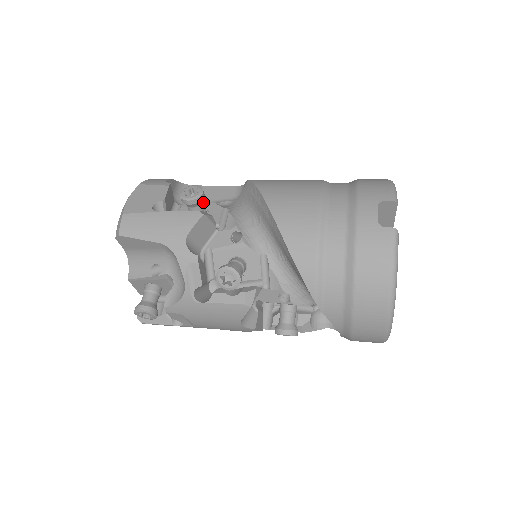
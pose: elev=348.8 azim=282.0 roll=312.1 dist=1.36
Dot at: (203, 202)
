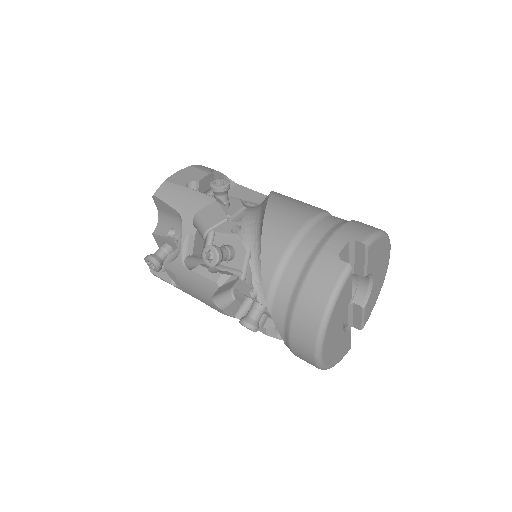
Dot at: (233, 197)
